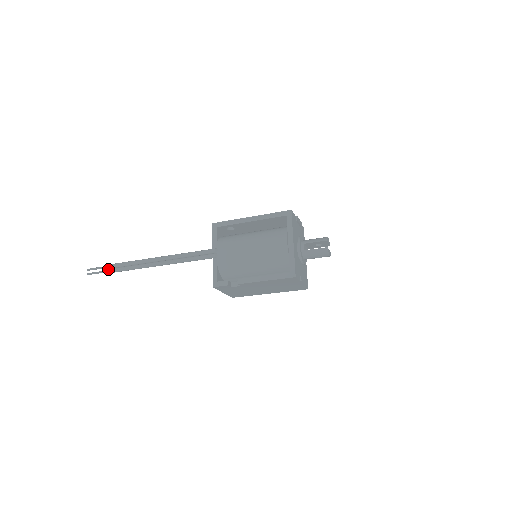
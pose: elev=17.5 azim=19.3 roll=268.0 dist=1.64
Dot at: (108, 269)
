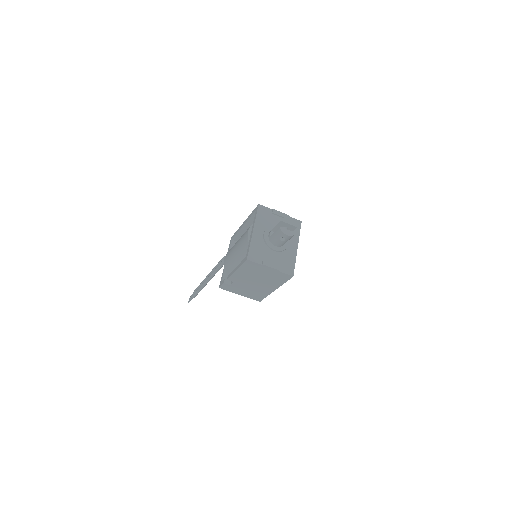
Dot at: occluded
